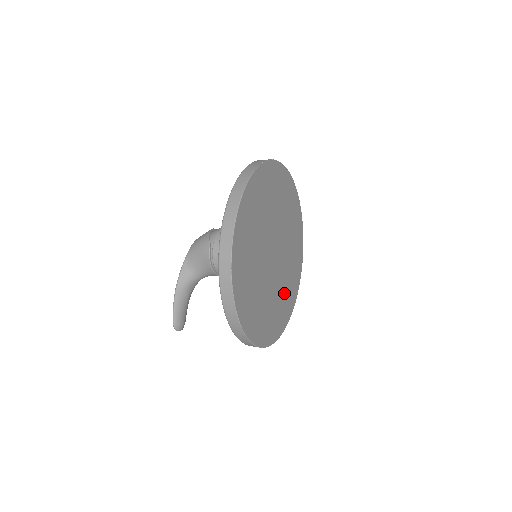
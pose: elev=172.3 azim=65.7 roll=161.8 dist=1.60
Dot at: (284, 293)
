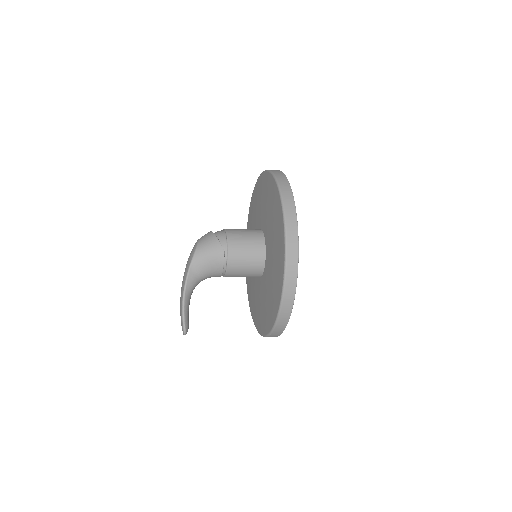
Dot at: occluded
